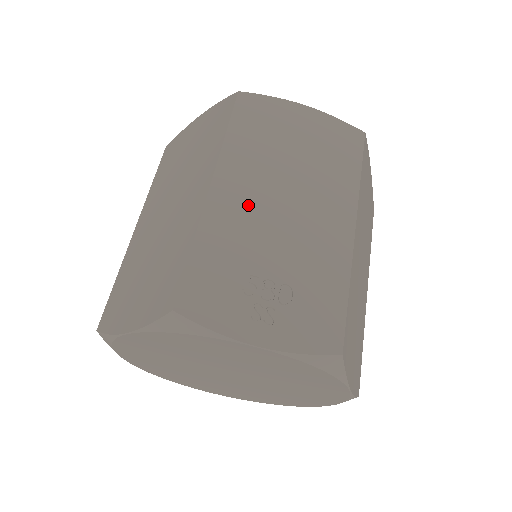
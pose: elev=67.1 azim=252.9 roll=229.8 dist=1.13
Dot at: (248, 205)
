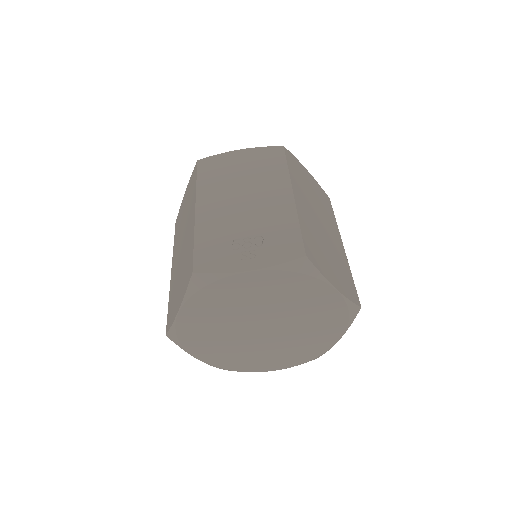
Dot at: (221, 209)
